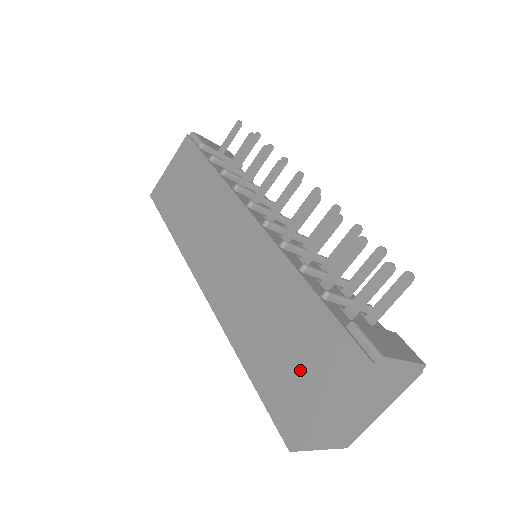
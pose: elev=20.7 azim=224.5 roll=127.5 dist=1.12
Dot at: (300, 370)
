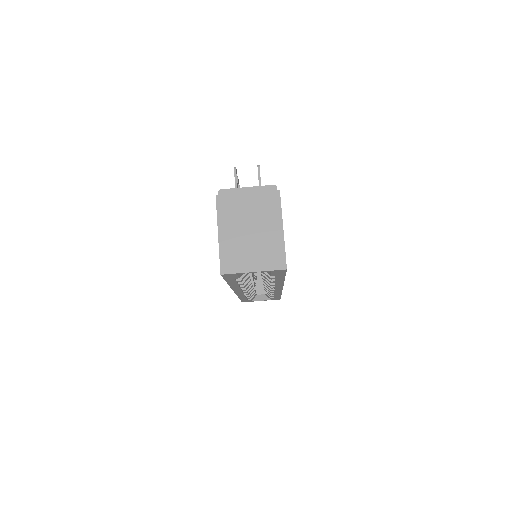
Dot at: occluded
